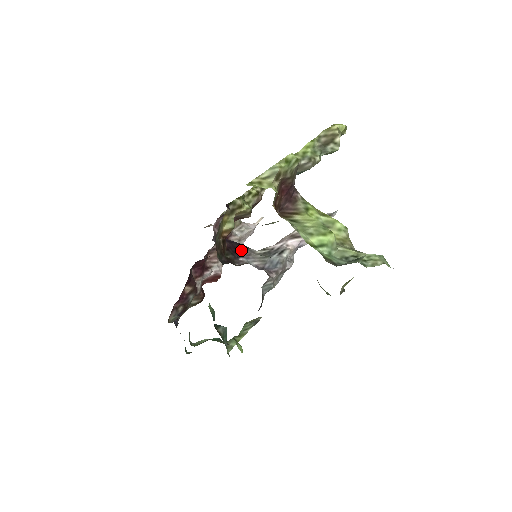
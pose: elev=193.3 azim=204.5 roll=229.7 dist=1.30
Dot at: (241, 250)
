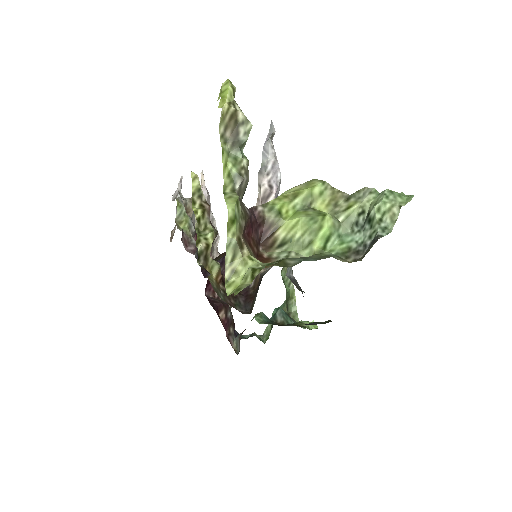
Dot at: occluded
